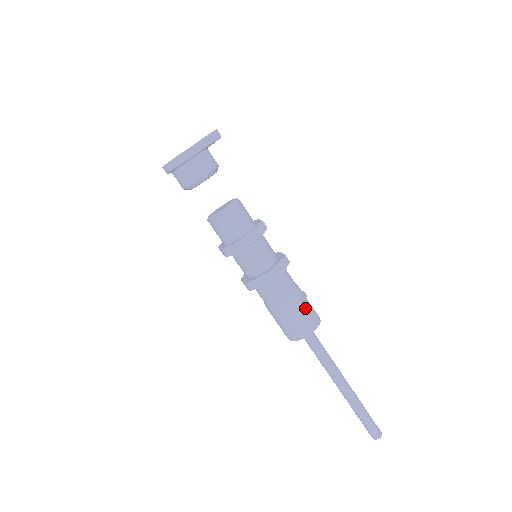
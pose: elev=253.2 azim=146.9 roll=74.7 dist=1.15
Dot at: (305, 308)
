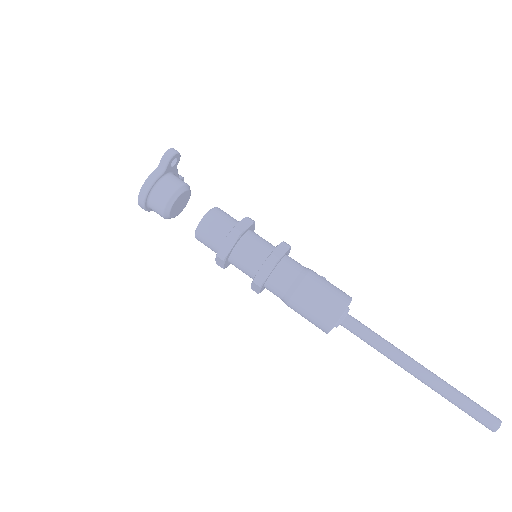
Dot at: (327, 286)
